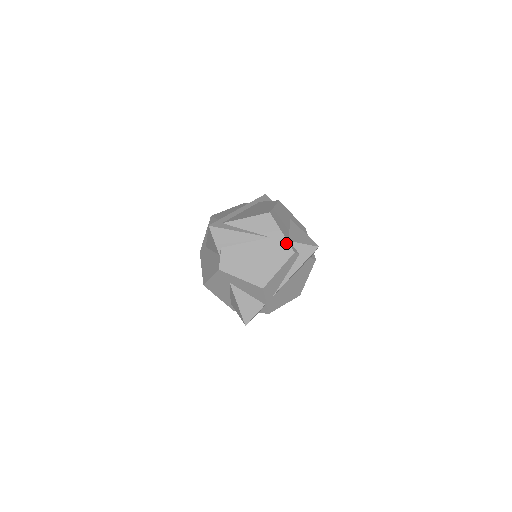
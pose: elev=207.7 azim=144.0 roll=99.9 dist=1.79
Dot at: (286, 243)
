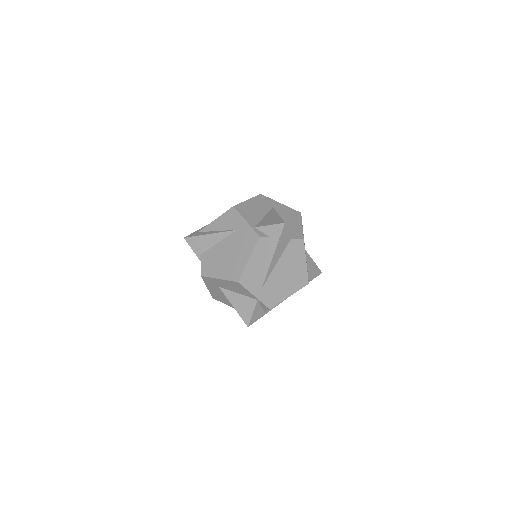
Dot at: (251, 230)
